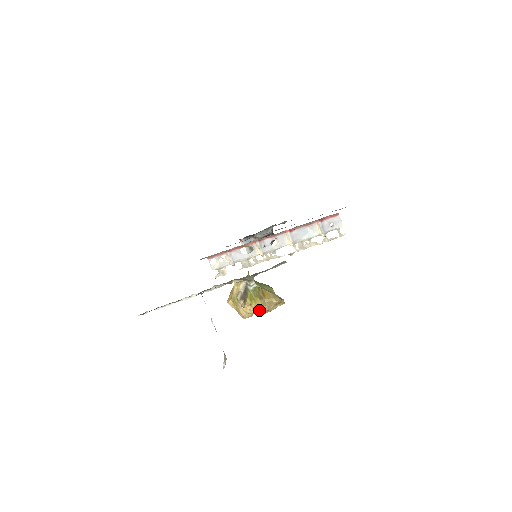
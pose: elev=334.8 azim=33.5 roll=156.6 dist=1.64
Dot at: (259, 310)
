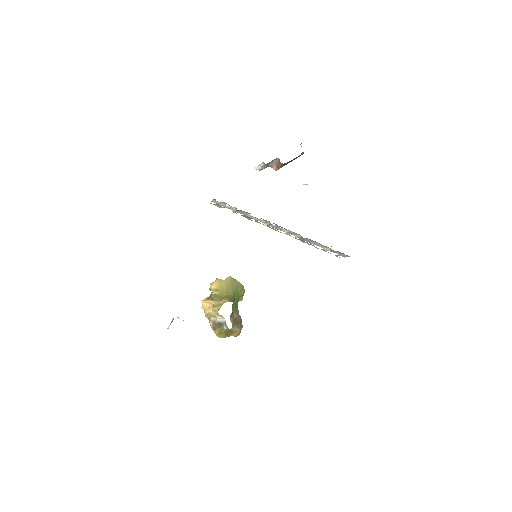
Dot at: (219, 336)
